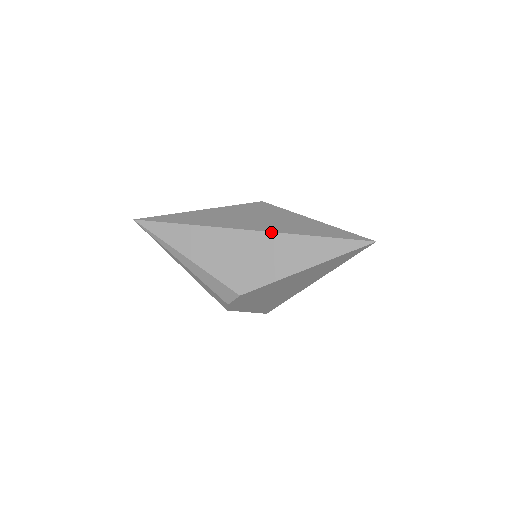
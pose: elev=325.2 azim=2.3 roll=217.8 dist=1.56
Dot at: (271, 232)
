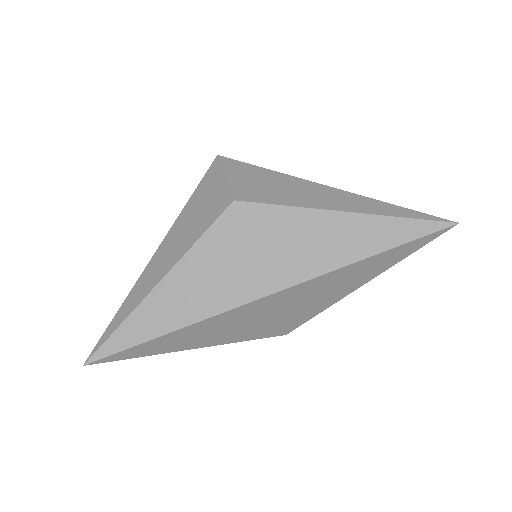
Dot at: (308, 281)
